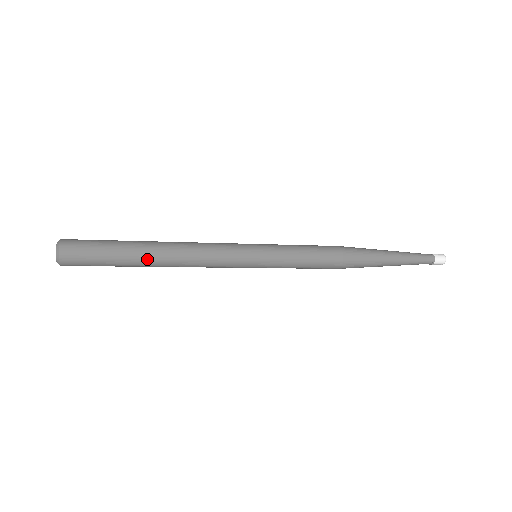
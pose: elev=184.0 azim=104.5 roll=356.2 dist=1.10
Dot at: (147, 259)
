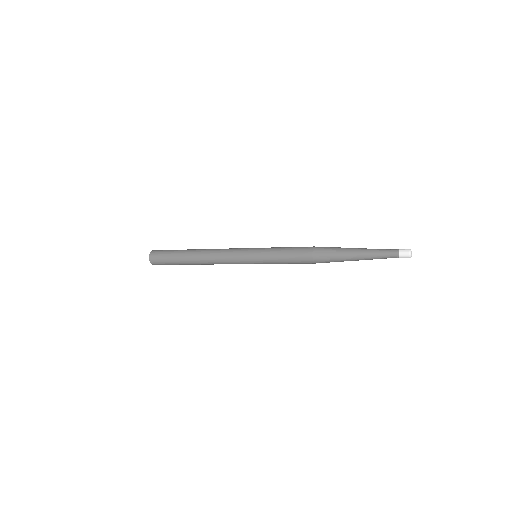
Dot at: (190, 255)
